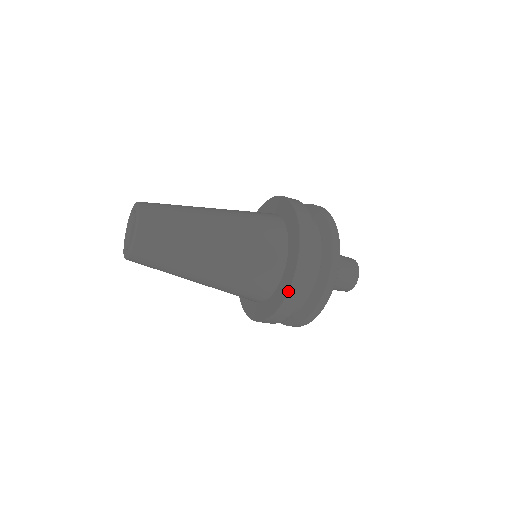
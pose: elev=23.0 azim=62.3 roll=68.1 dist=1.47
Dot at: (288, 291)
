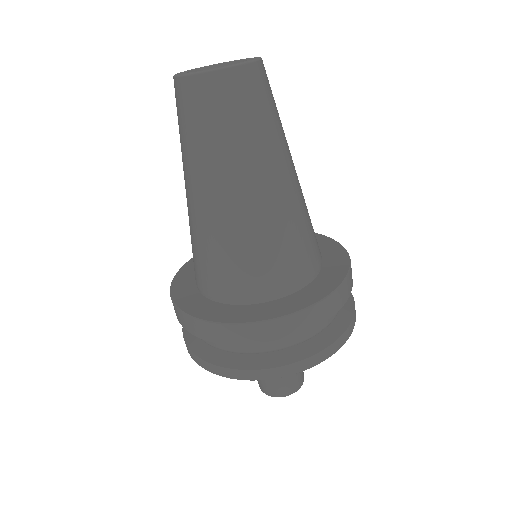
Dot at: (239, 323)
